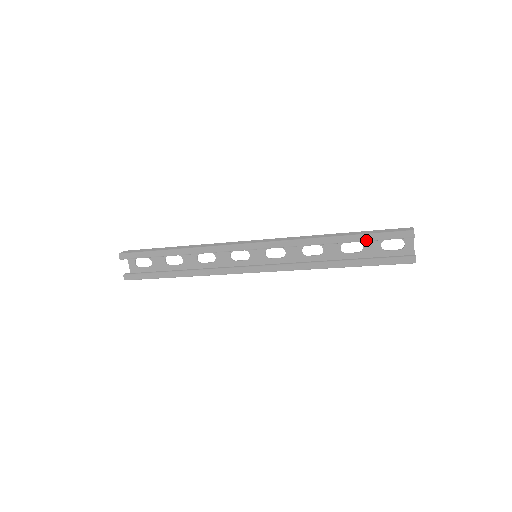
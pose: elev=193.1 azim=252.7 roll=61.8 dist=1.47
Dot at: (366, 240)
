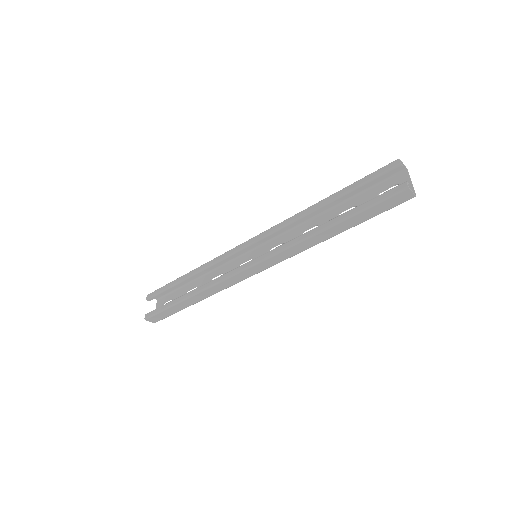
Dot at: (352, 189)
